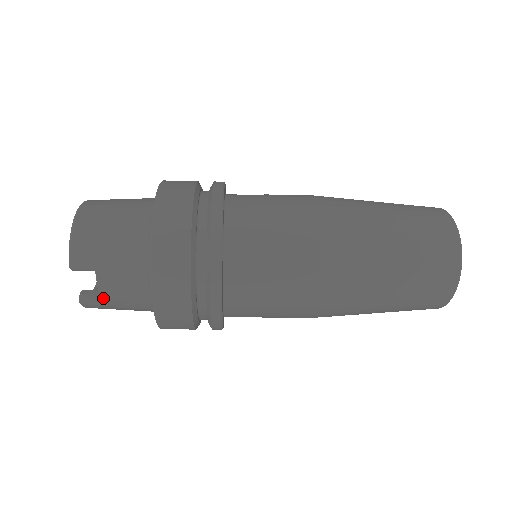
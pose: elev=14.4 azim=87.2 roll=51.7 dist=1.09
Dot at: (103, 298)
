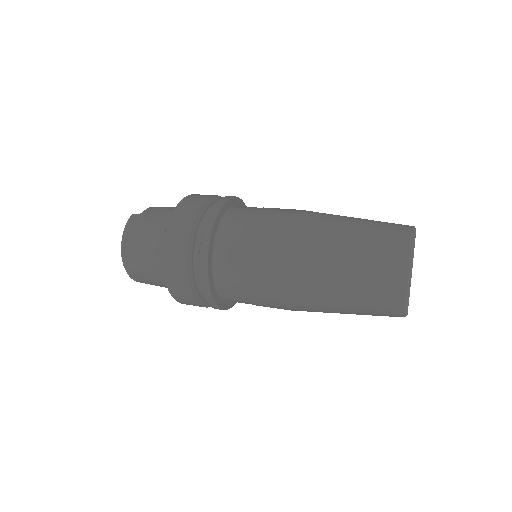
Dot at: occluded
